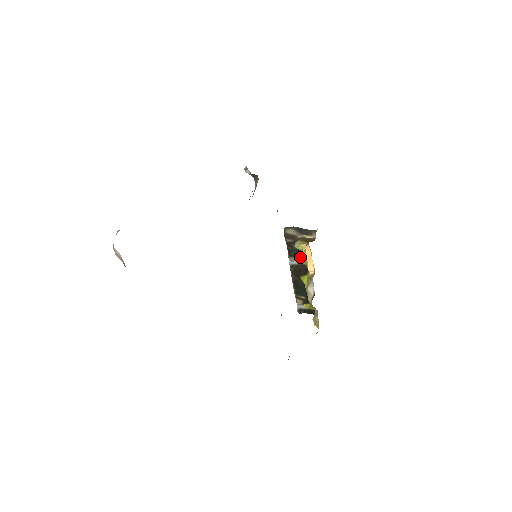
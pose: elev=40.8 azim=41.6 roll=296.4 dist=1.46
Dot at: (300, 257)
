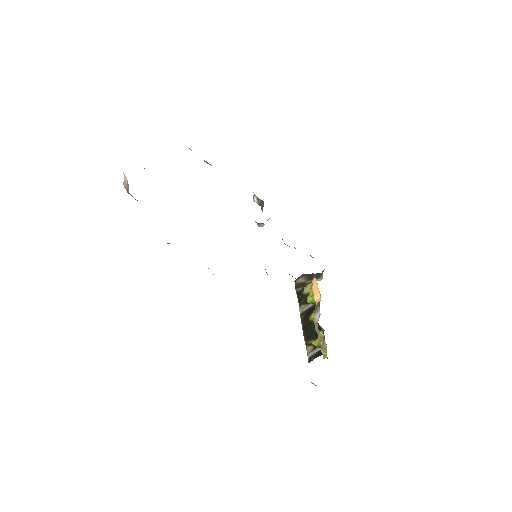
Dot at: (308, 295)
